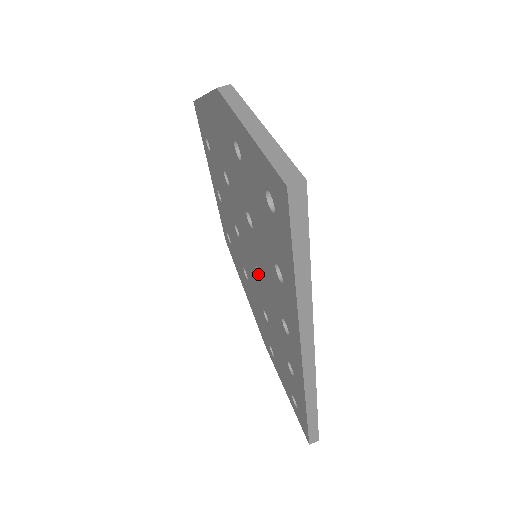
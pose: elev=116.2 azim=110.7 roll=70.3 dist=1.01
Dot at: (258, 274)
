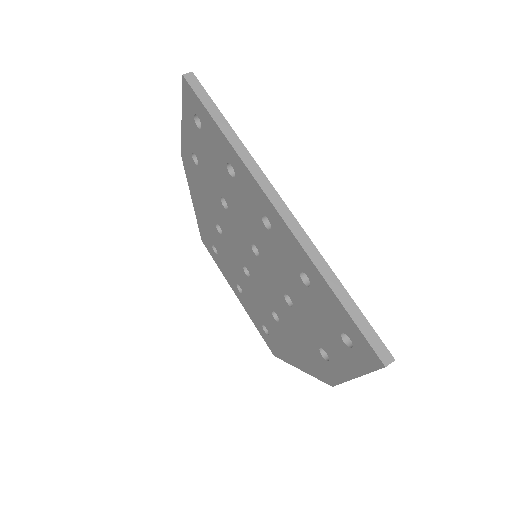
Dot at: (258, 256)
